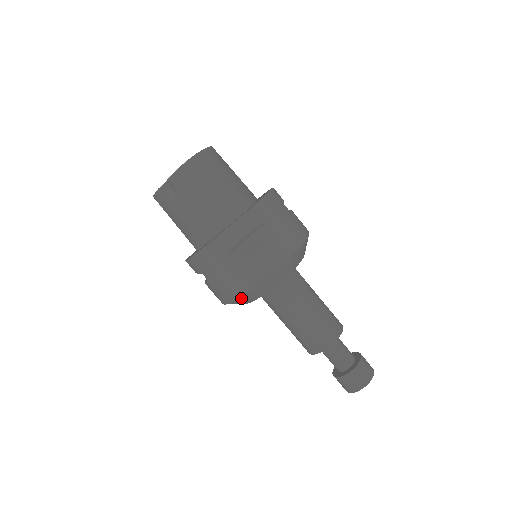
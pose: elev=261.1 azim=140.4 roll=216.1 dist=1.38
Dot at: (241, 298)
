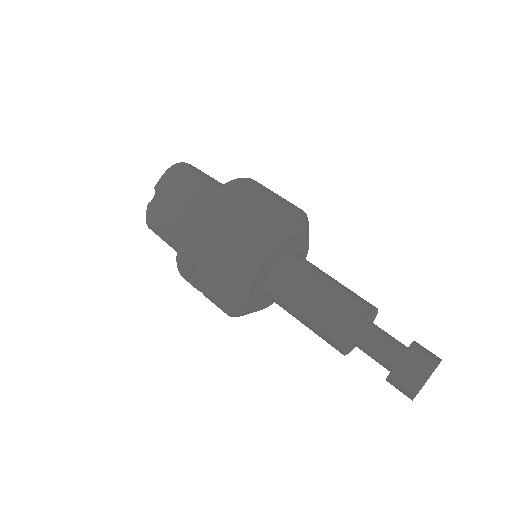
Dot at: (234, 269)
